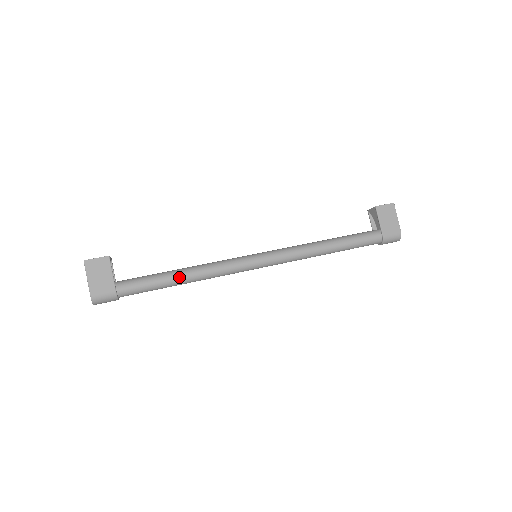
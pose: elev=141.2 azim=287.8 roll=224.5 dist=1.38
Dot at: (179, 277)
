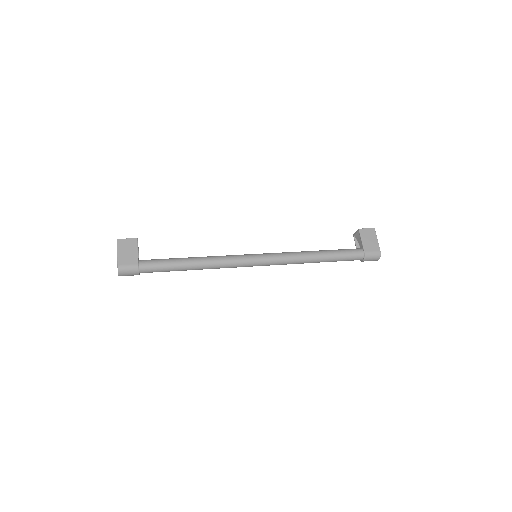
Dot at: (191, 262)
